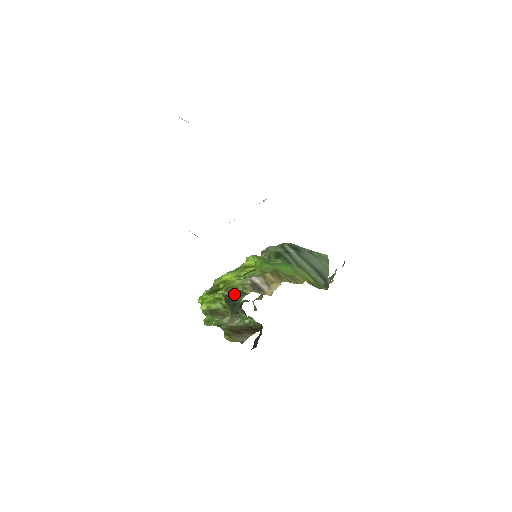
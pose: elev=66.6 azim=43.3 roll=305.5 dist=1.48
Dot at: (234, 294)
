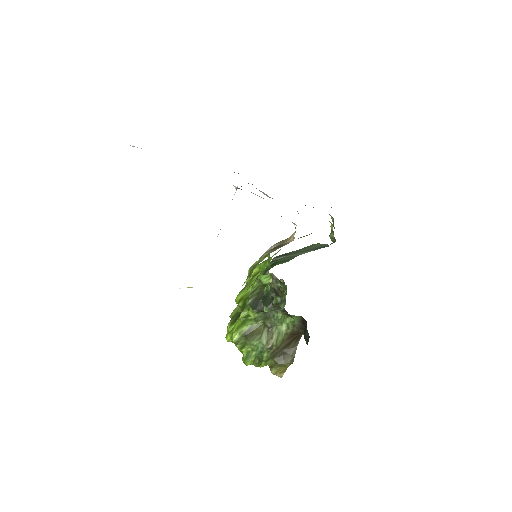
Dot at: (258, 296)
